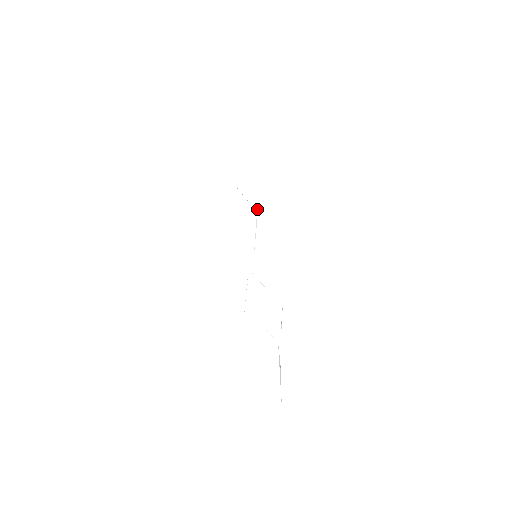
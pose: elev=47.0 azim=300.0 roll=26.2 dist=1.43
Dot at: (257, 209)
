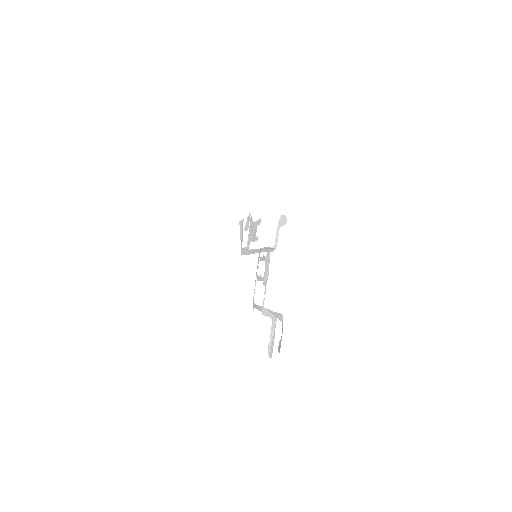
Dot at: occluded
